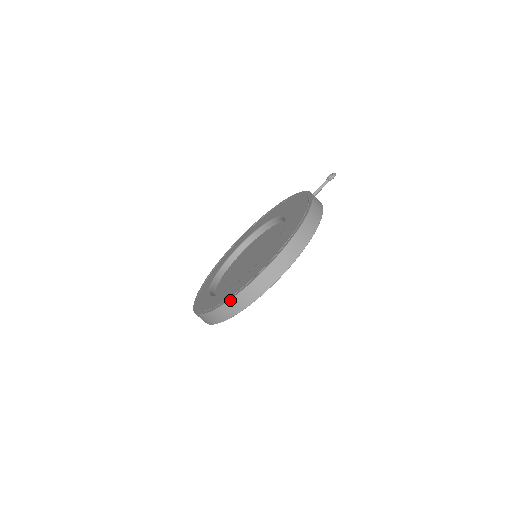
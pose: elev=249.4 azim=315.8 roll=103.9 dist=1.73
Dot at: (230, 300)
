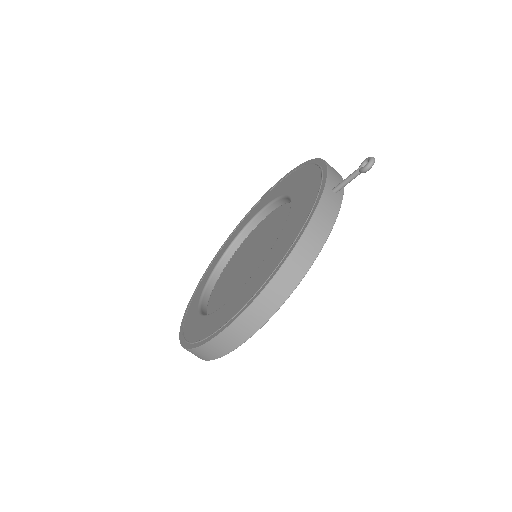
Dot at: (184, 348)
